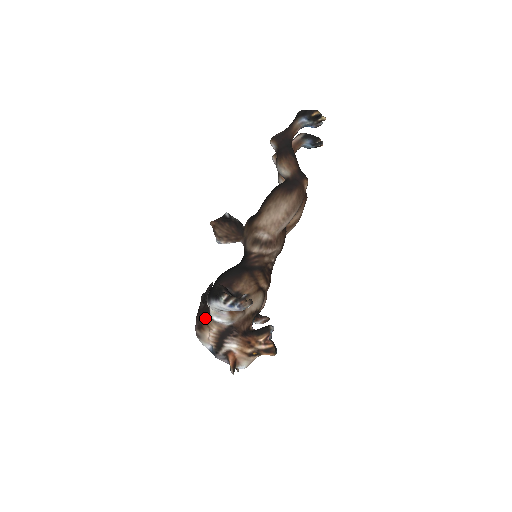
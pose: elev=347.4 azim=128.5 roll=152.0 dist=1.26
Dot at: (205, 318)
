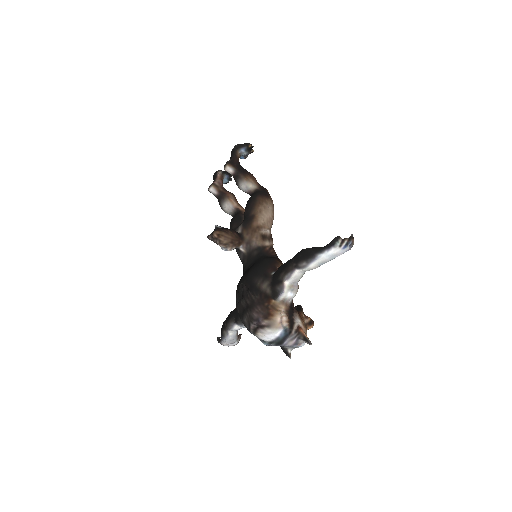
Dot at: (270, 304)
